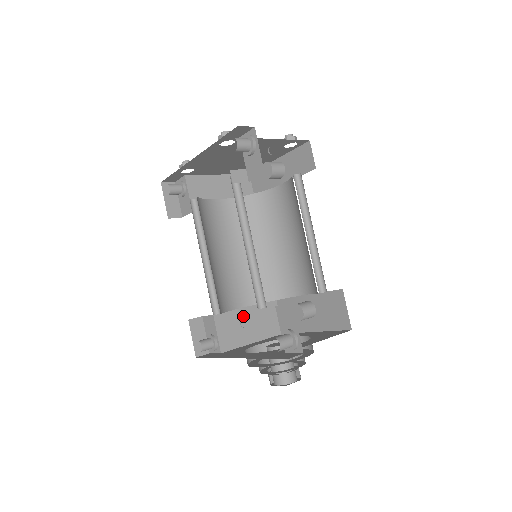
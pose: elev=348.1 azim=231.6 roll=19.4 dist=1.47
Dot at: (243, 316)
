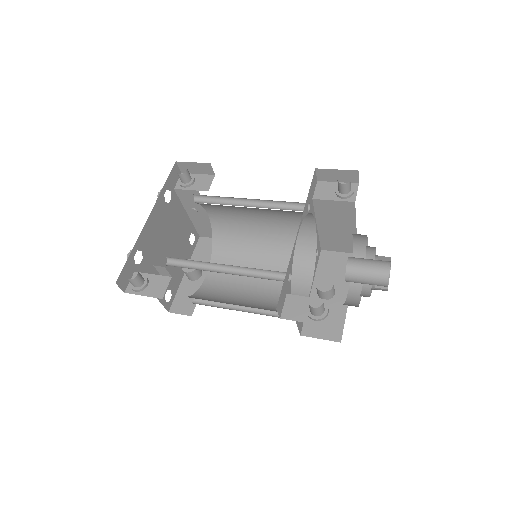
Dot at: occluded
